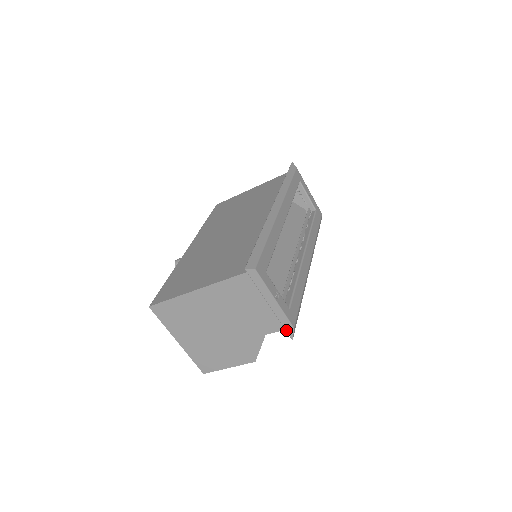
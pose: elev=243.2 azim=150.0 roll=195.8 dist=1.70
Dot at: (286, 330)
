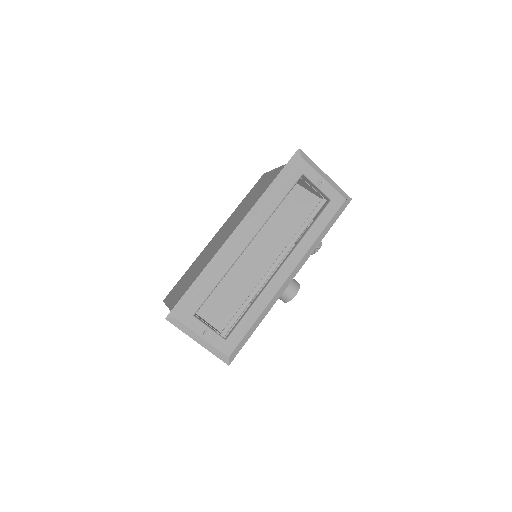
Dot at: (220, 359)
